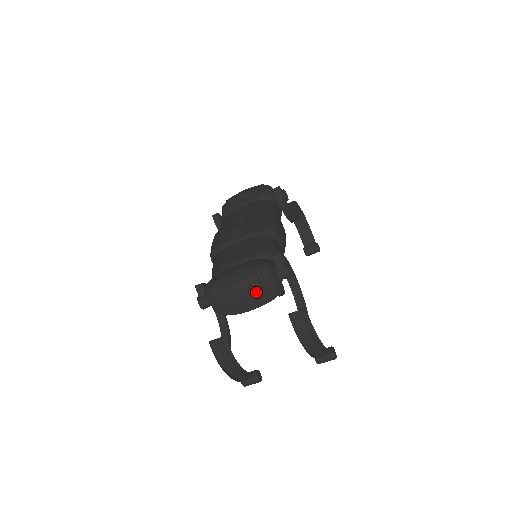
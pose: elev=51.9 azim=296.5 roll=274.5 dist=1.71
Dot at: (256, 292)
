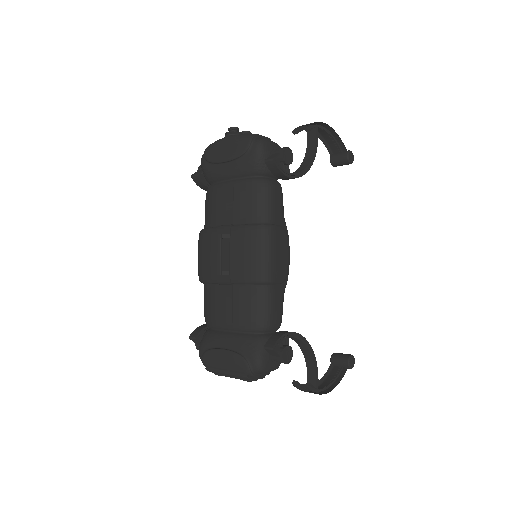
Dot at: (251, 381)
